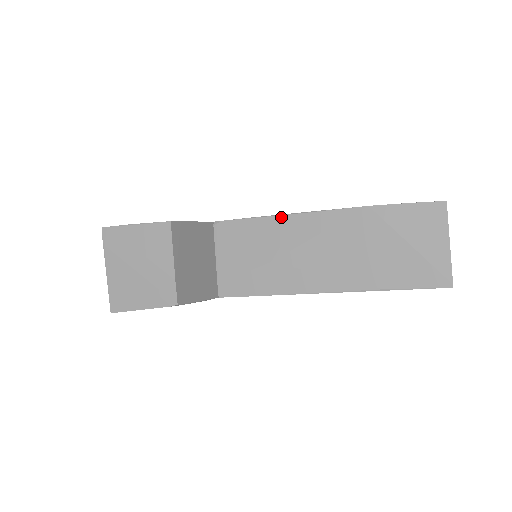
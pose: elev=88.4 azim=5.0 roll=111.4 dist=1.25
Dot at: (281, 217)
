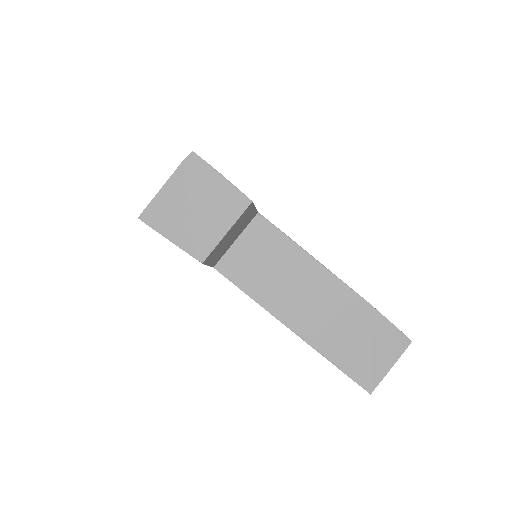
Dot at: (309, 256)
